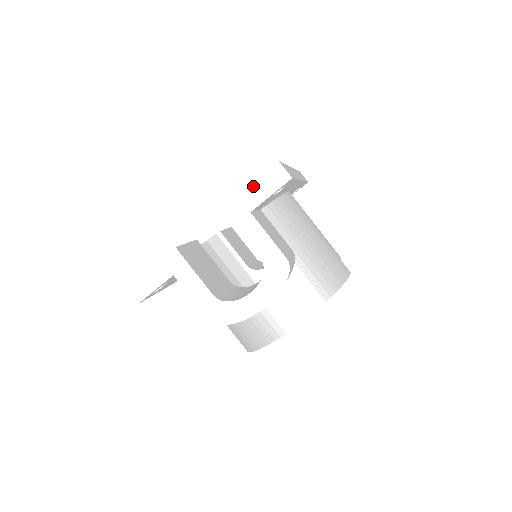
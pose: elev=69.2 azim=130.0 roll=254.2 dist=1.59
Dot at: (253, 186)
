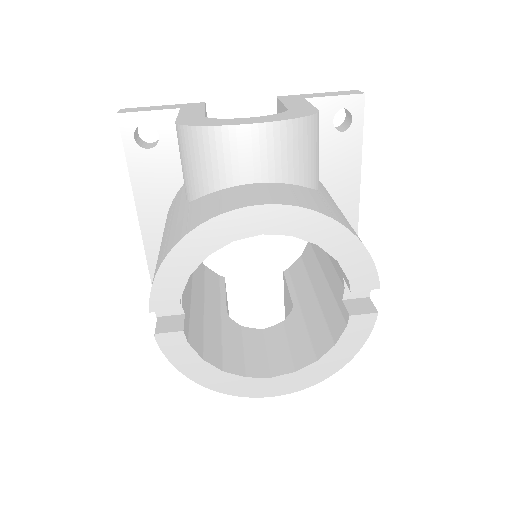
Dot at: (321, 93)
